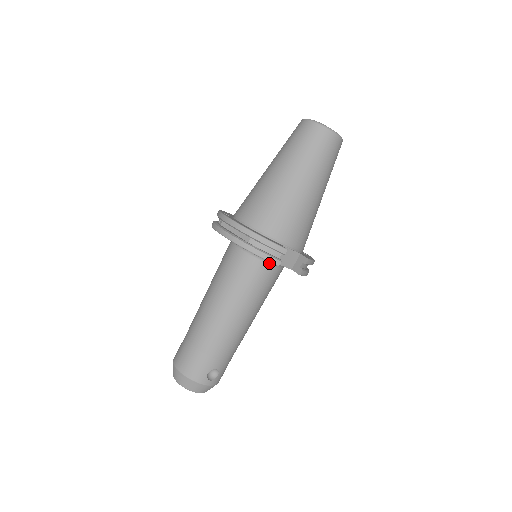
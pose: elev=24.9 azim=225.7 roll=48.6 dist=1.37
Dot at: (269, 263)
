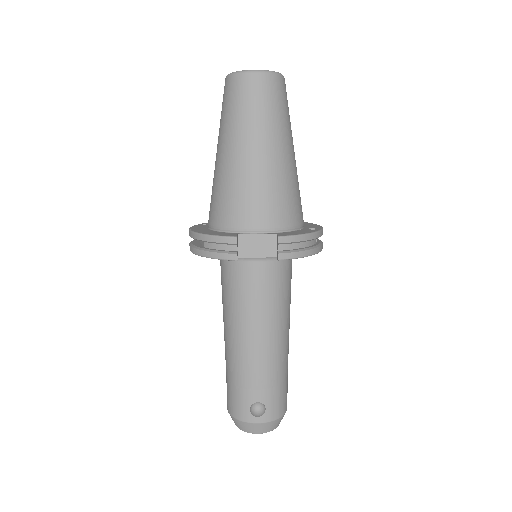
Dot at: (249, 260)
